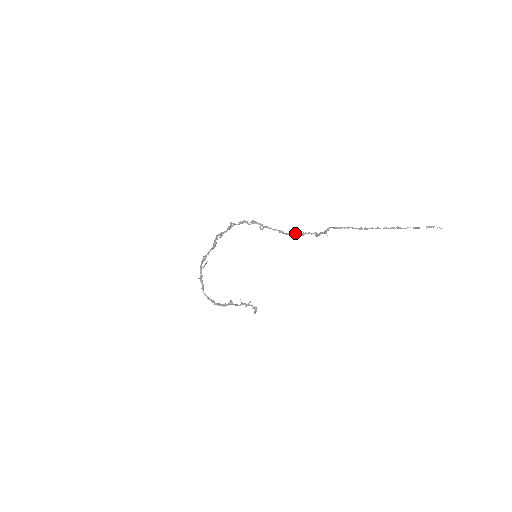
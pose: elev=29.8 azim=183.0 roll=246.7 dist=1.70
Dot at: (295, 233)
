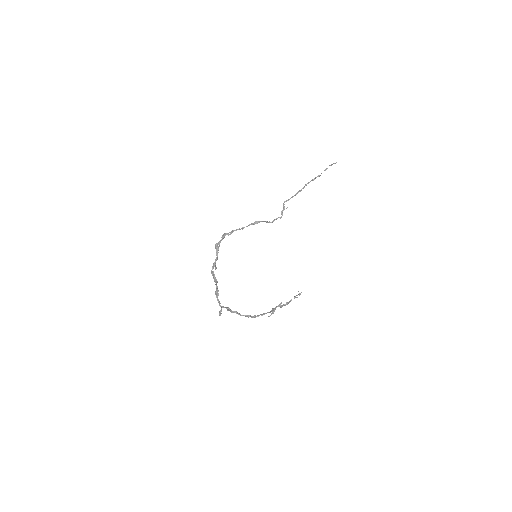
Dot at: (266, 222)
